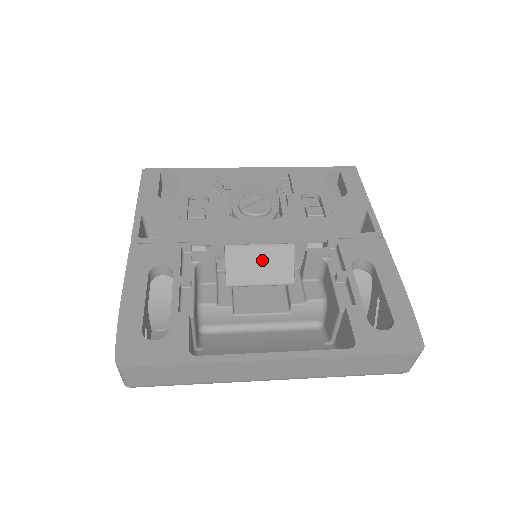
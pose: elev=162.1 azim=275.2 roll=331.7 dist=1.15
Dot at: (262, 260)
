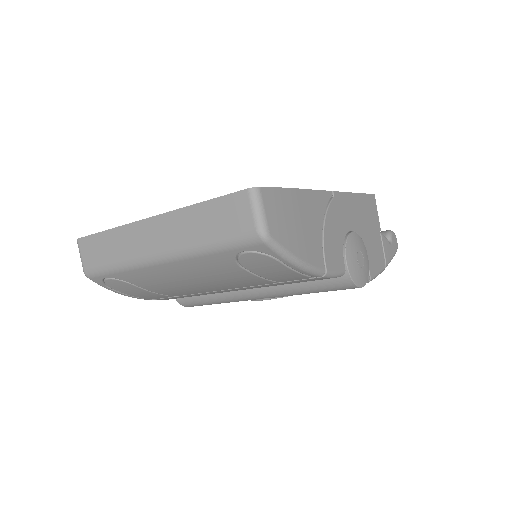
Dot at: occluded
